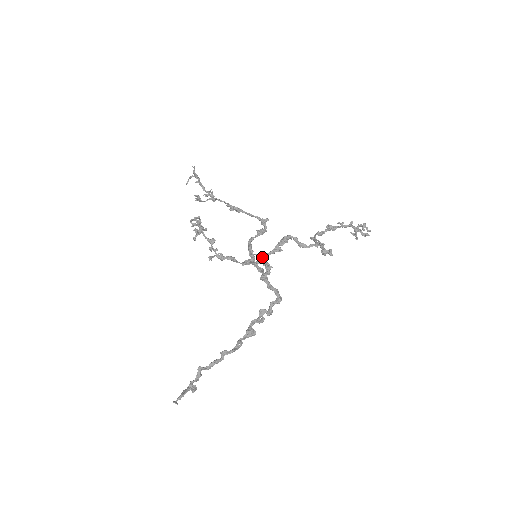
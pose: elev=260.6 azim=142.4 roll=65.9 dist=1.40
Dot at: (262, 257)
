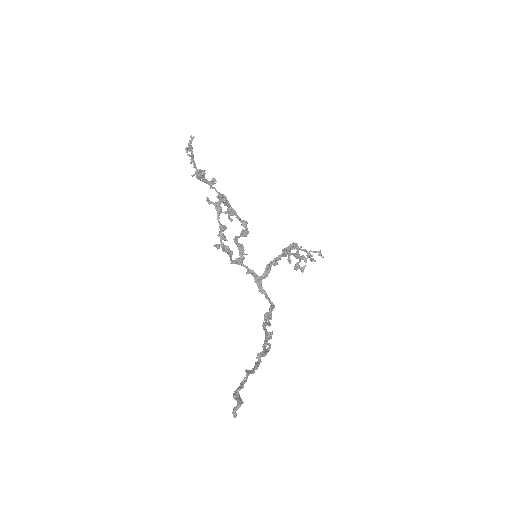
Dot at: (276, 258)
